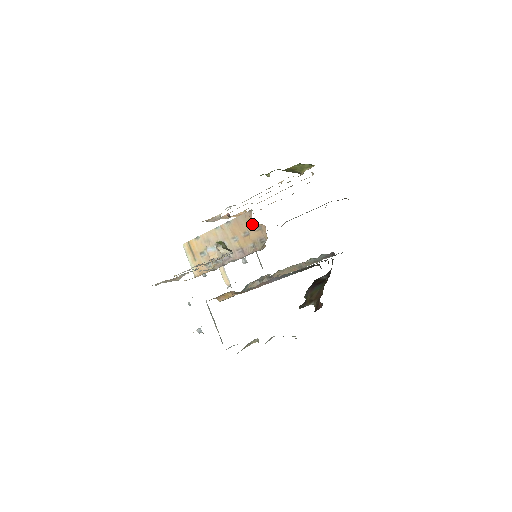
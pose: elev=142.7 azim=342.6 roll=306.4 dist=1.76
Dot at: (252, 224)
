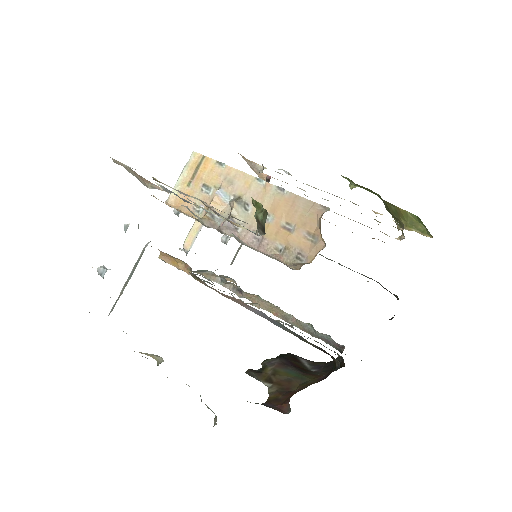
Dot at: (310, 224)
